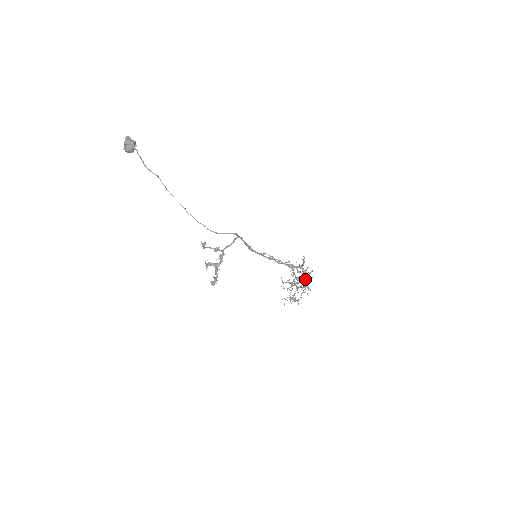
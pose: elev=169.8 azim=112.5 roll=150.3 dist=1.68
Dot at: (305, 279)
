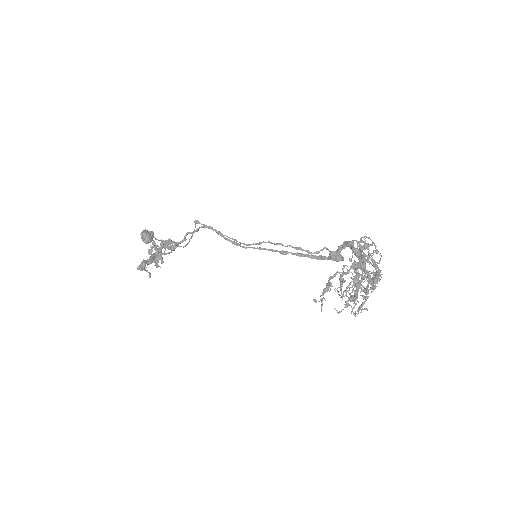
Dot at: (355, 254)
